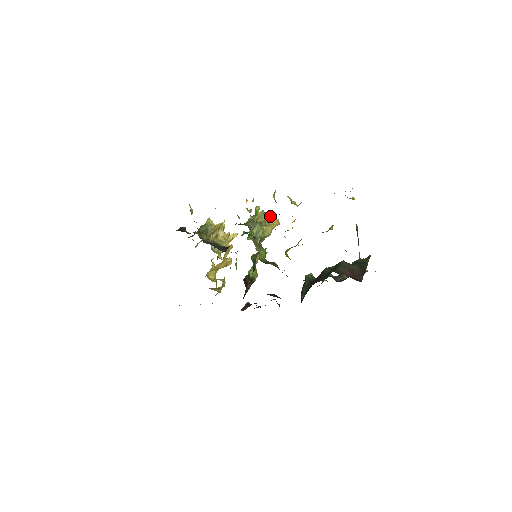
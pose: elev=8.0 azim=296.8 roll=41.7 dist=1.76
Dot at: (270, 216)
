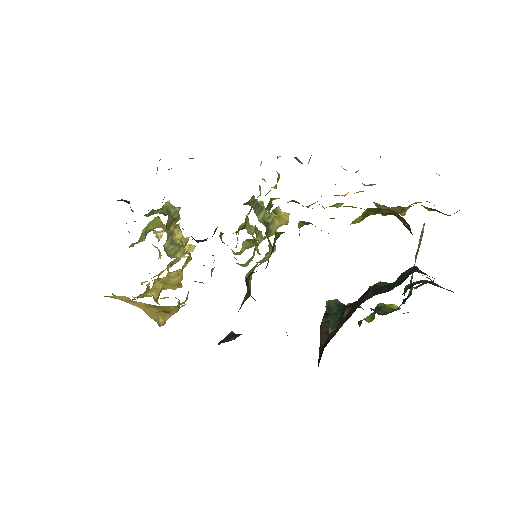
Dot at: occluded
